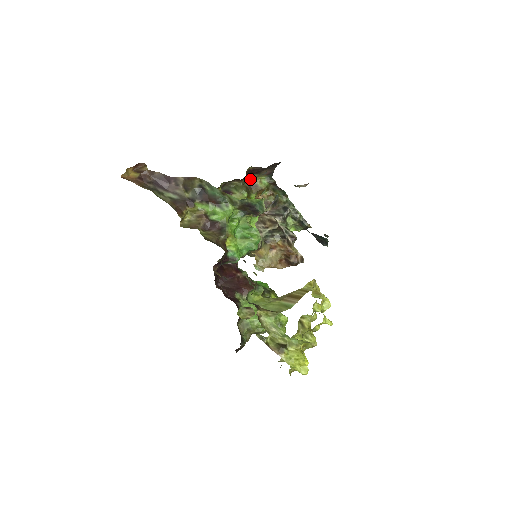
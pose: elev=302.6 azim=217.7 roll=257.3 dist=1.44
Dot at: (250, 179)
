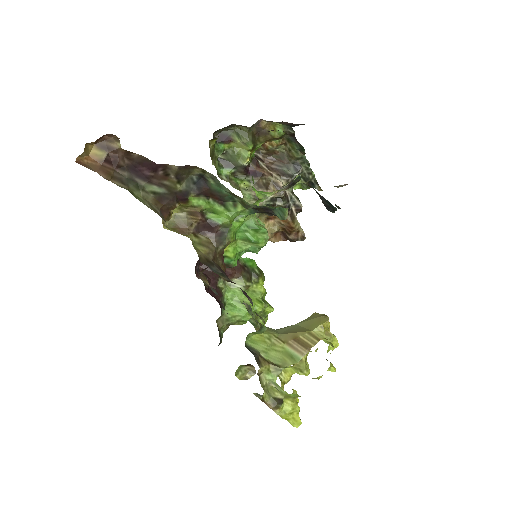
Dot at: (261, 123)
